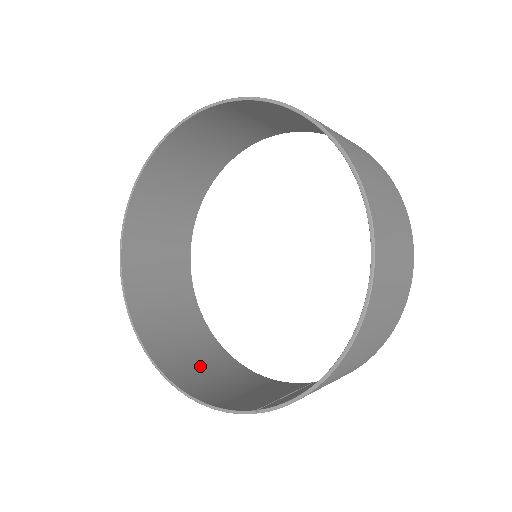
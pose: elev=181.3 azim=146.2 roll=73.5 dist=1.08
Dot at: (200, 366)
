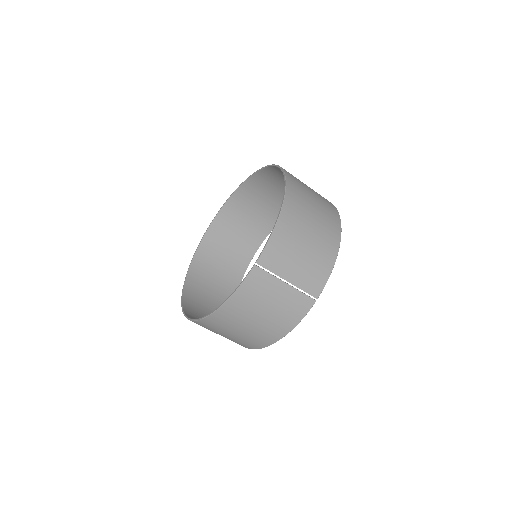
Dot at: (237, 329)
